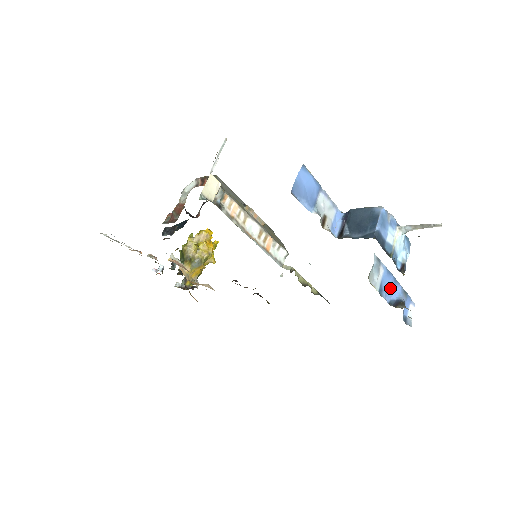
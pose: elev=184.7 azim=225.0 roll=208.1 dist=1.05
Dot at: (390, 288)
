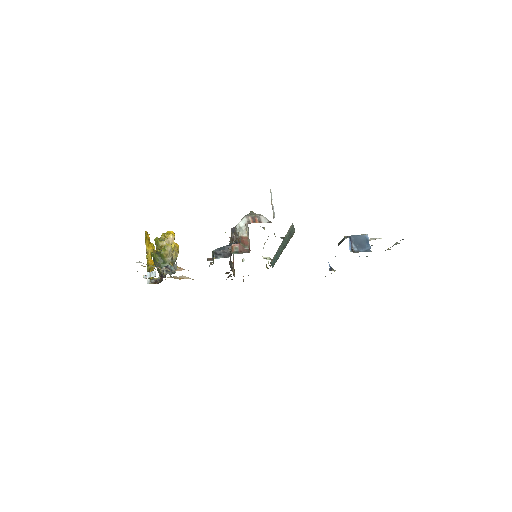
Dot at: occluded
